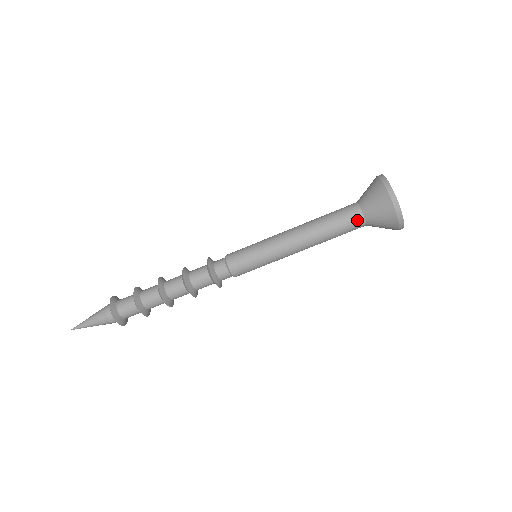
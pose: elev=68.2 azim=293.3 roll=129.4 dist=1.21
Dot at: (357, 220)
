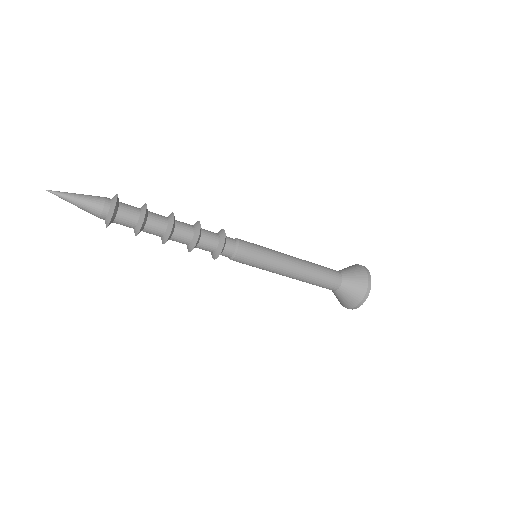
Dot at: (336, 283)
